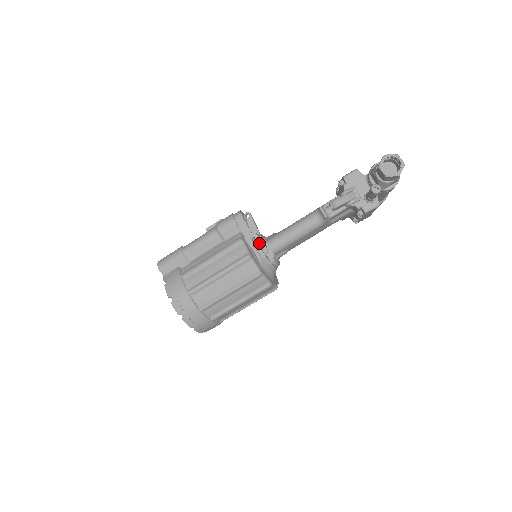
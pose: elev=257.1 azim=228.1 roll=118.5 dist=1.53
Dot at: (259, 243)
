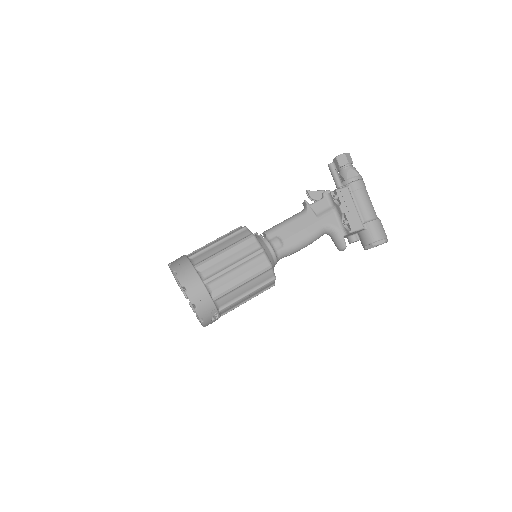
Dot at: occluded
